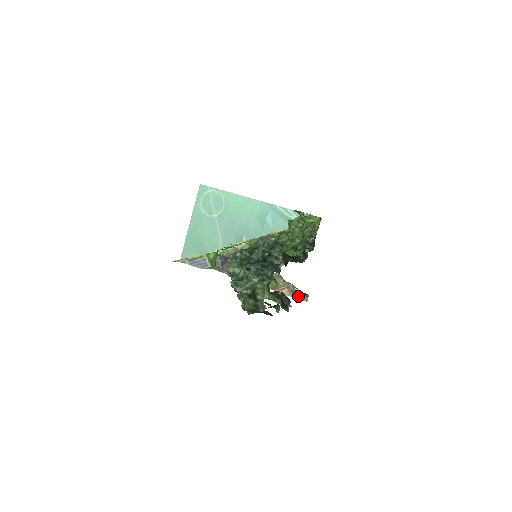
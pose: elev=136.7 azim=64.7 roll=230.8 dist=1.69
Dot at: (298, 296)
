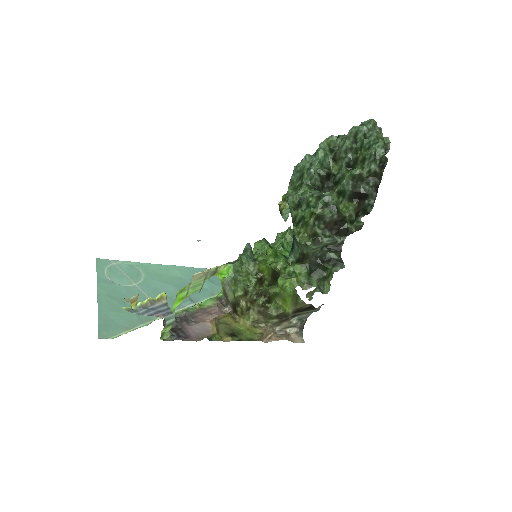
Dot at: (292, 339)
